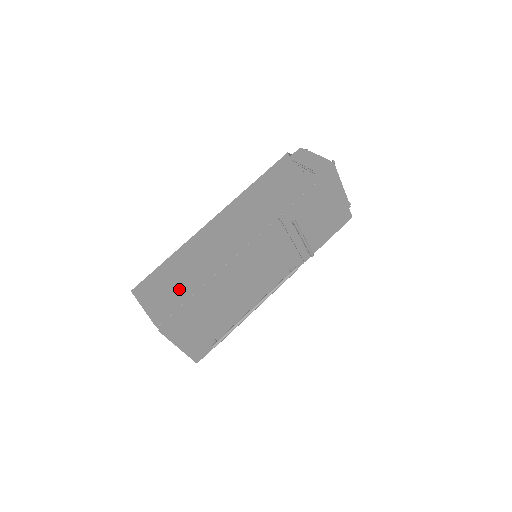
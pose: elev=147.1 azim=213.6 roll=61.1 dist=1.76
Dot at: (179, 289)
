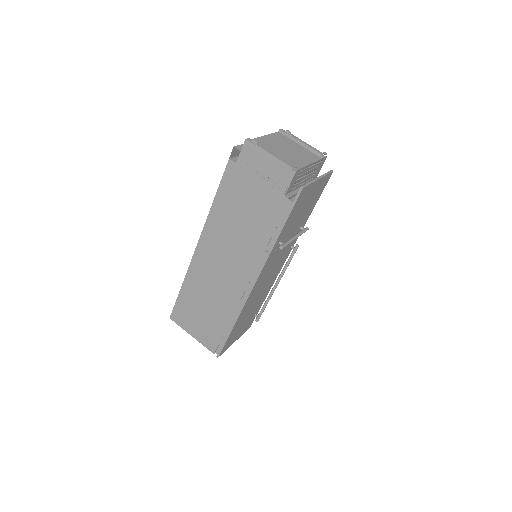
Dot at: (211, 321)
